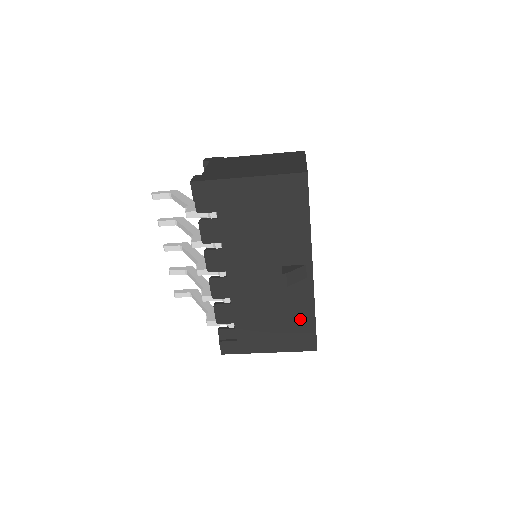
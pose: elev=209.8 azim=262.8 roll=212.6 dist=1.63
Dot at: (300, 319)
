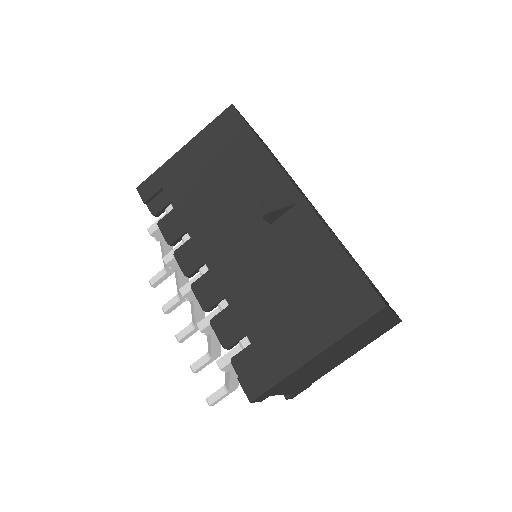
Dot at: (325, 267)
